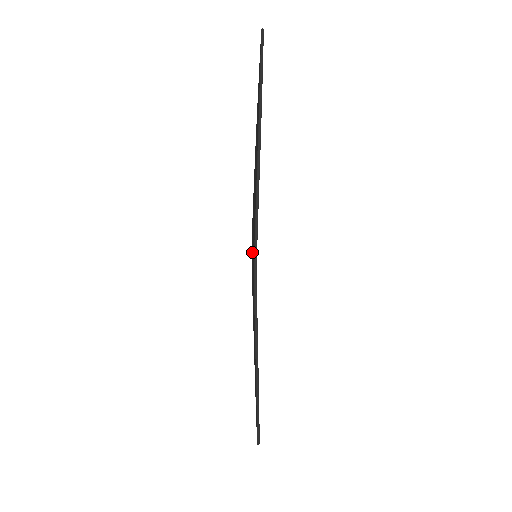
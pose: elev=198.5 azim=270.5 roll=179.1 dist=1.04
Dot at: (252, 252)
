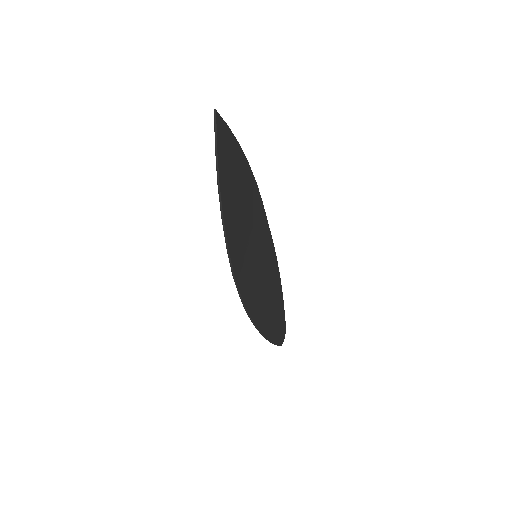
Dot at: (257, 245)
